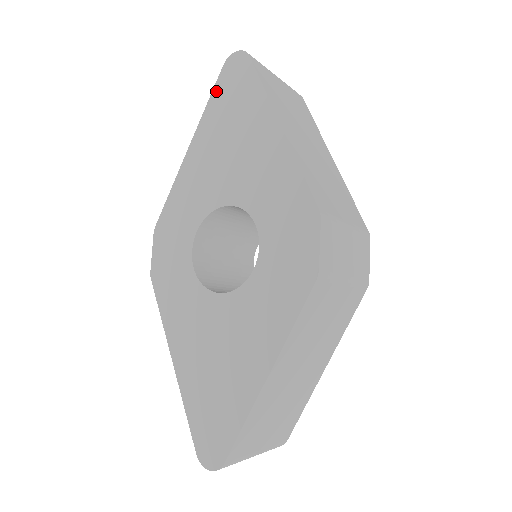
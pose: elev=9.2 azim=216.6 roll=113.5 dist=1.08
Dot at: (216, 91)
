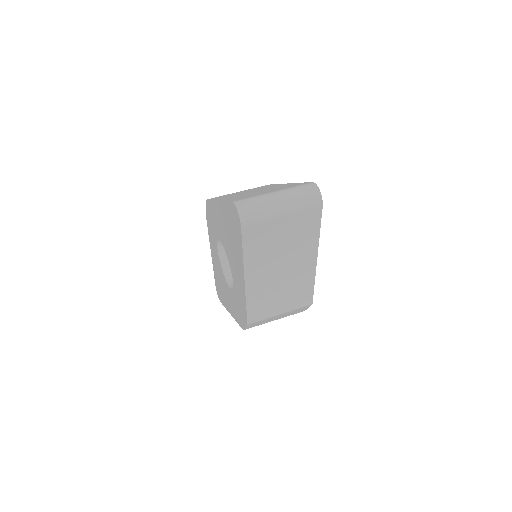
Dot at: (228, 206)
